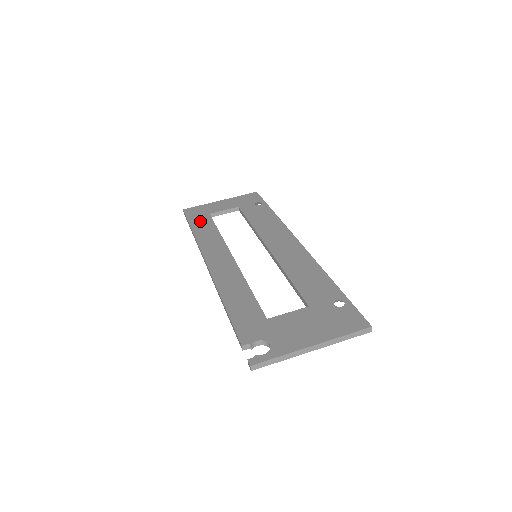
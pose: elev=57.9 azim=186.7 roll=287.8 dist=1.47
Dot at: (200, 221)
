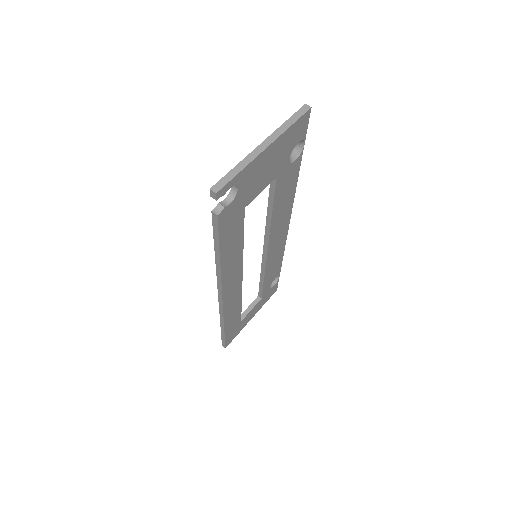
Dot at: occluded
